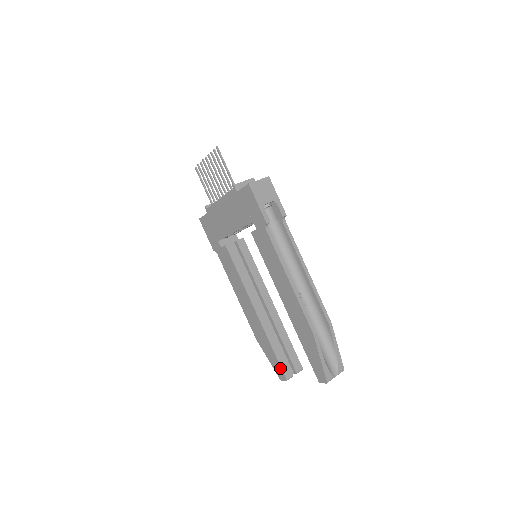
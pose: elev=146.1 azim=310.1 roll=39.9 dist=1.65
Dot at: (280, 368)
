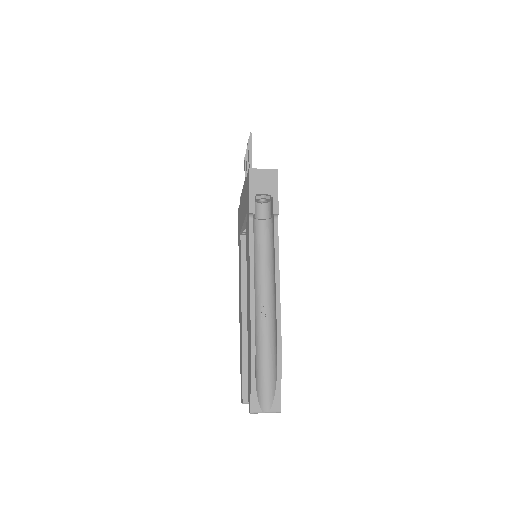
Dot at: (242, 387)
